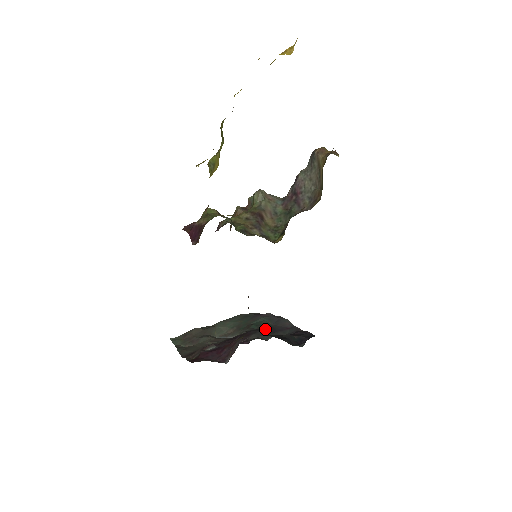
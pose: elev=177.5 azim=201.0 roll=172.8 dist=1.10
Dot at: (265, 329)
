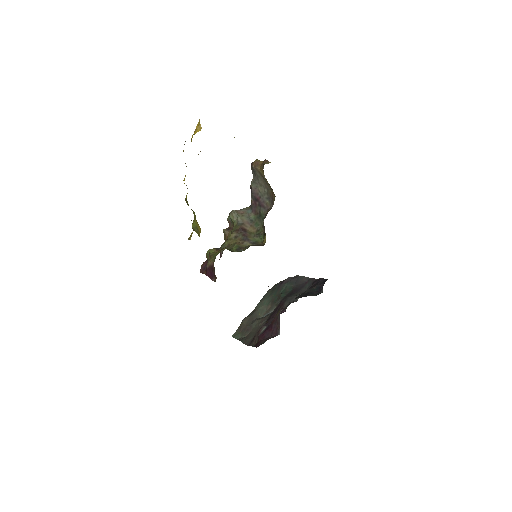
Dot at: (291, 293)
